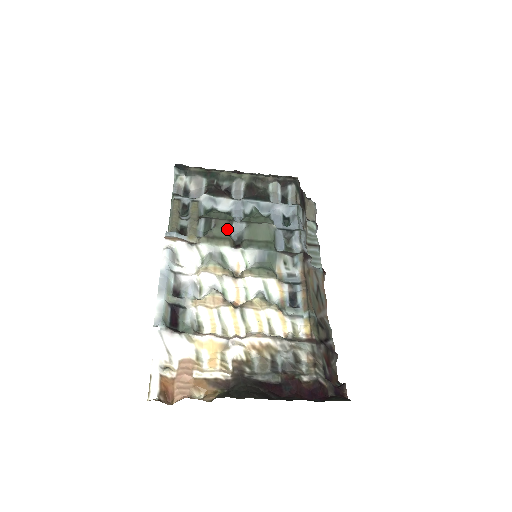
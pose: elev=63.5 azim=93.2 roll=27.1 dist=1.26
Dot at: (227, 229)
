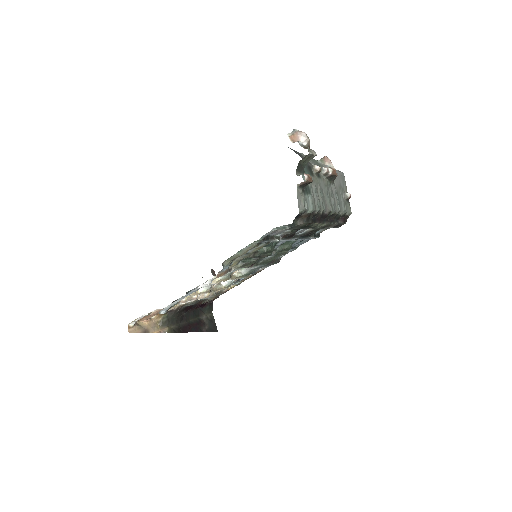
Dot at: occluded
